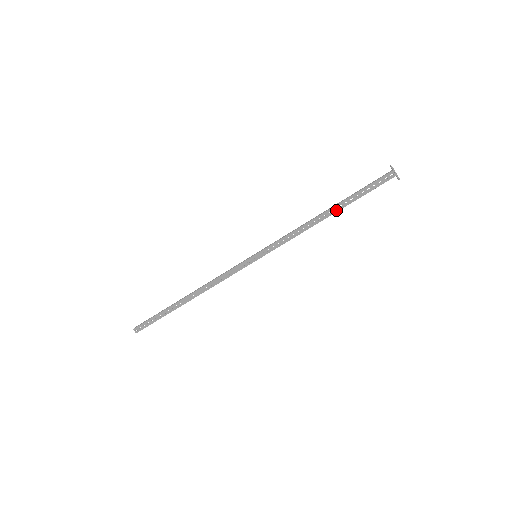
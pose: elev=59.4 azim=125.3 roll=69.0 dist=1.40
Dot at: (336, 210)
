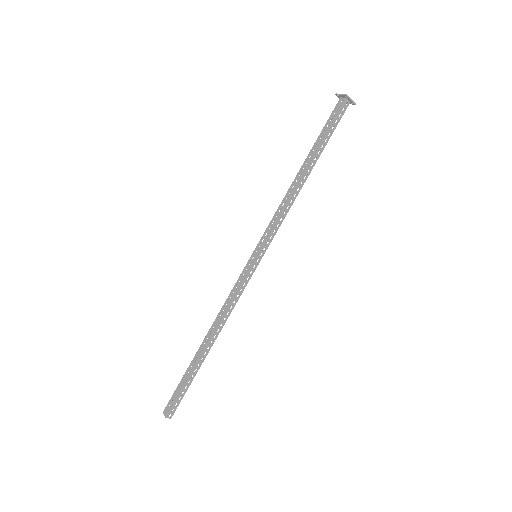
Dot at: (313, 165)
